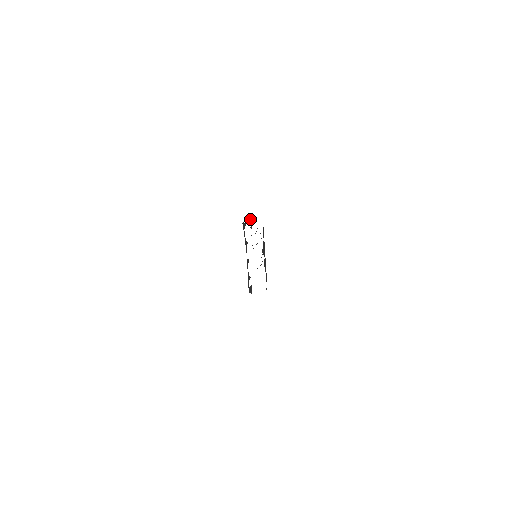
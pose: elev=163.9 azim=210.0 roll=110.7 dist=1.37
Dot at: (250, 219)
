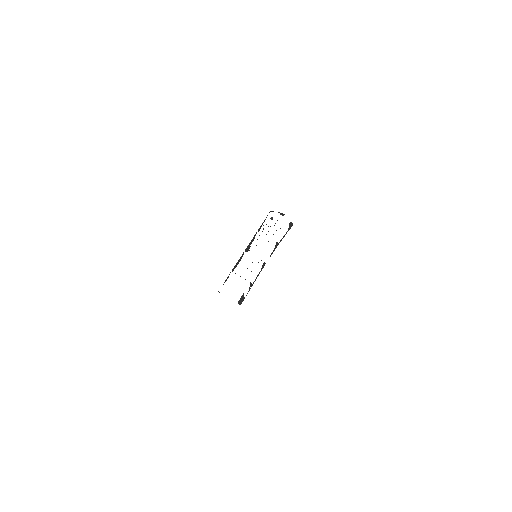
Dot at: (279, 212)
